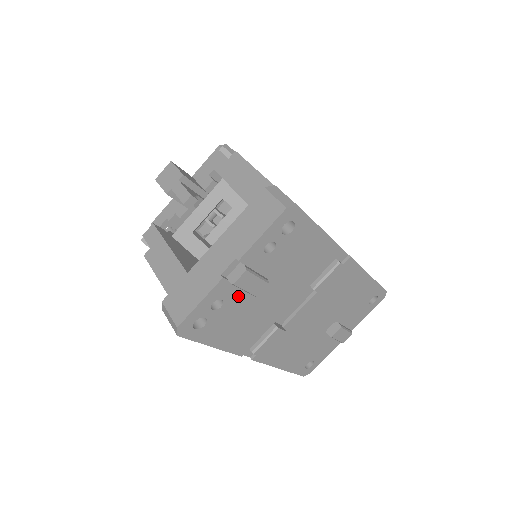
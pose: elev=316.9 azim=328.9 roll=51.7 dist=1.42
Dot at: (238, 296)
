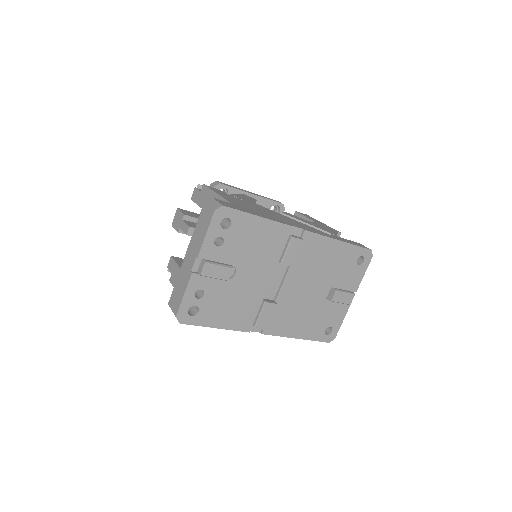
Dot at: (214, 284)
